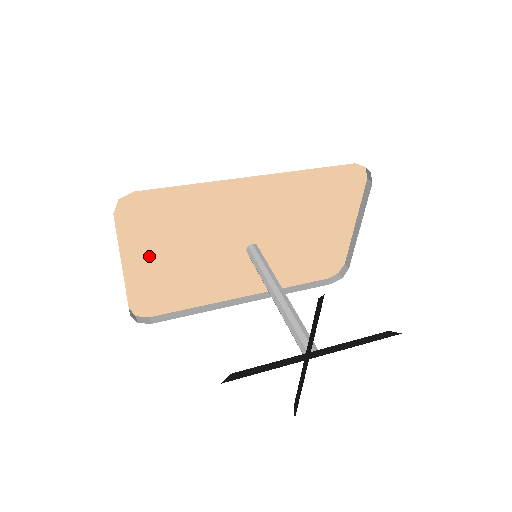
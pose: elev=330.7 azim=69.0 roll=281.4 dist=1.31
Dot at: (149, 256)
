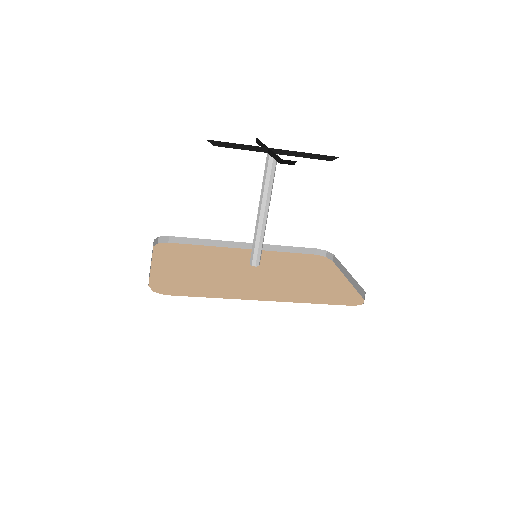
Dot at: (173, 264)
